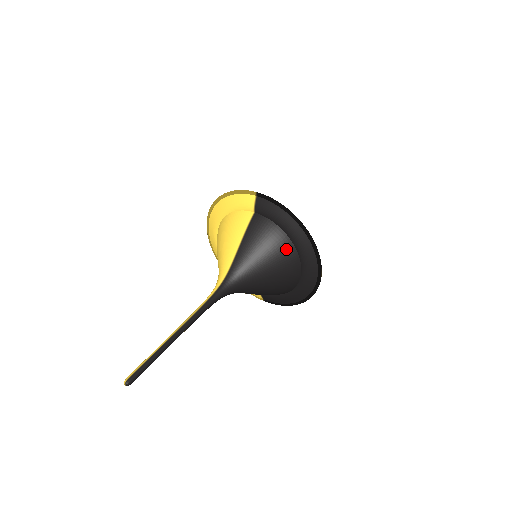
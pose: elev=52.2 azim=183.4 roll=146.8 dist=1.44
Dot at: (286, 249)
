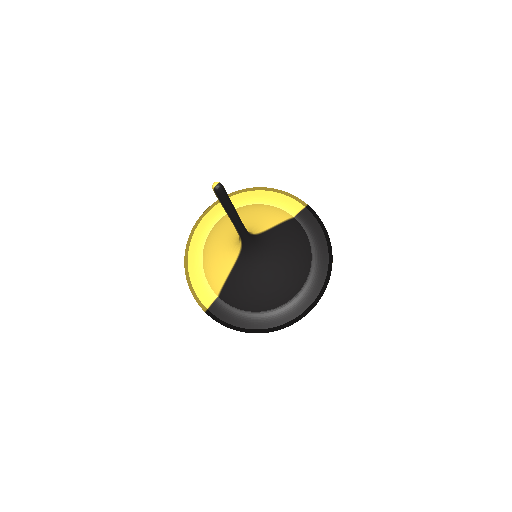
Dot at: (306, 263)
